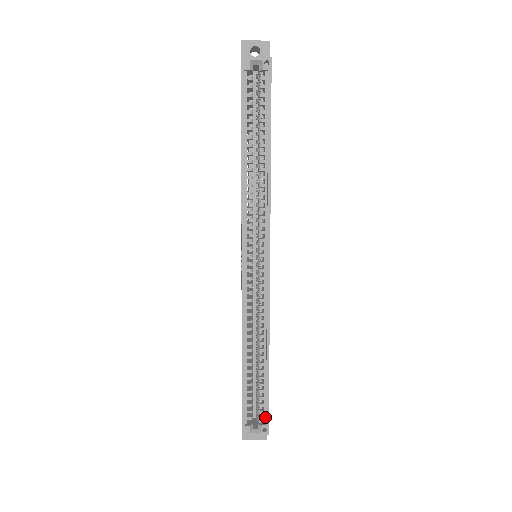
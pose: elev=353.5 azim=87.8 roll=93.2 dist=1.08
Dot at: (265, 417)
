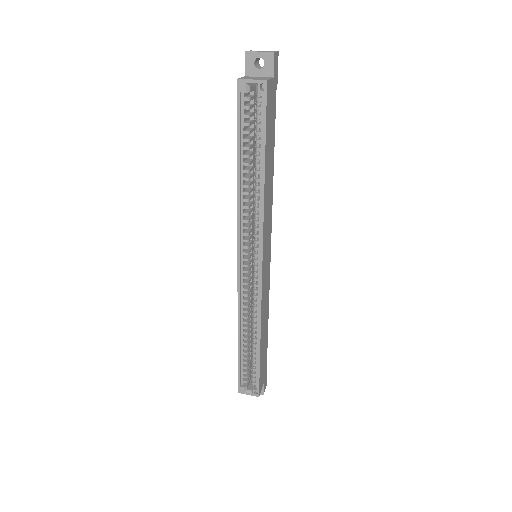
Dot at: (257, 383)
